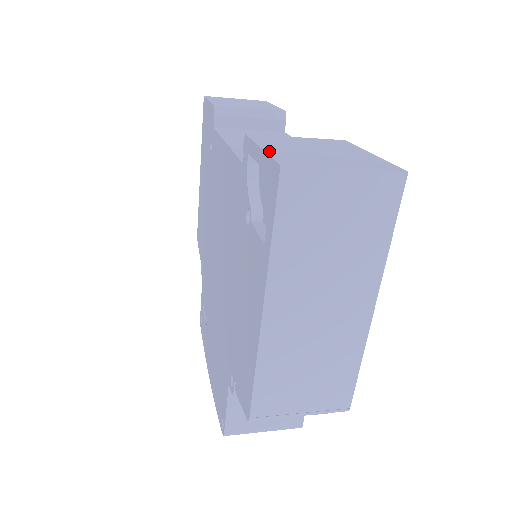
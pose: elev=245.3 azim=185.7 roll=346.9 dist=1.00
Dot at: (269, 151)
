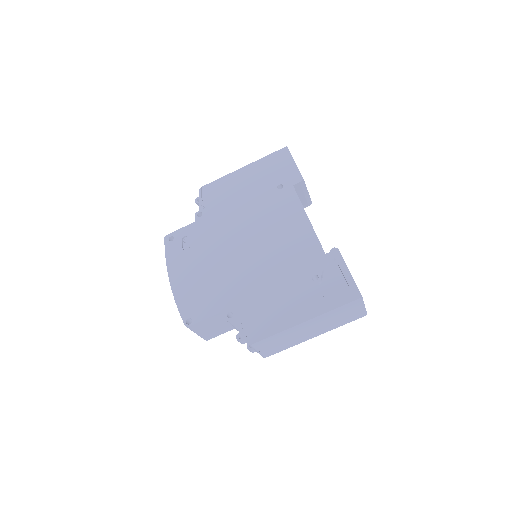
Dot at: occluded
